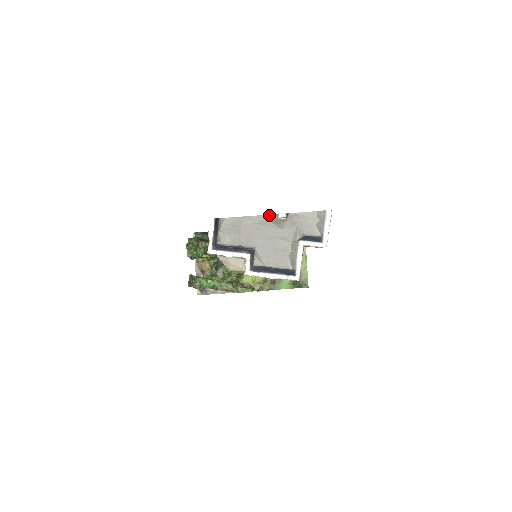
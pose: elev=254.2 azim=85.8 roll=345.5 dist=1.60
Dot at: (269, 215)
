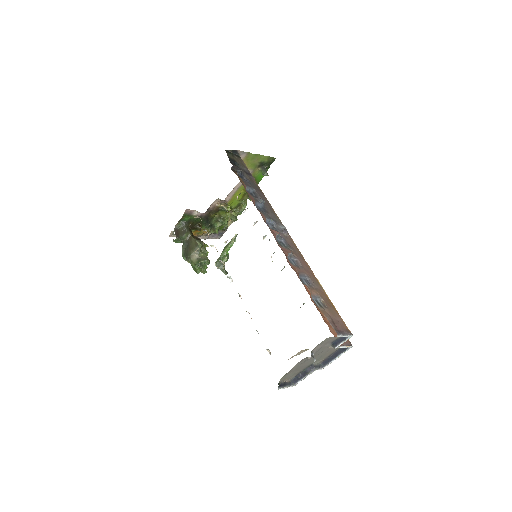
Dot at: (301, 360)
